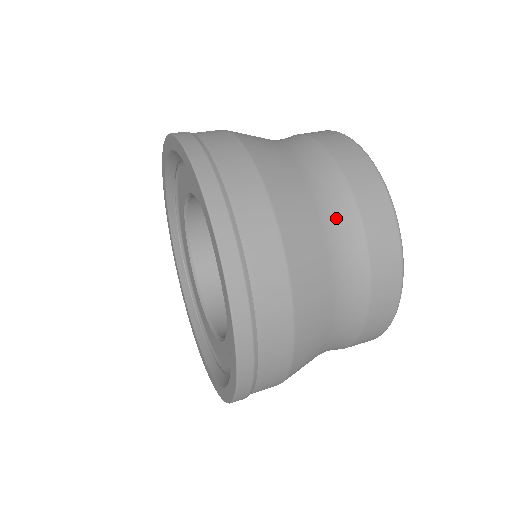
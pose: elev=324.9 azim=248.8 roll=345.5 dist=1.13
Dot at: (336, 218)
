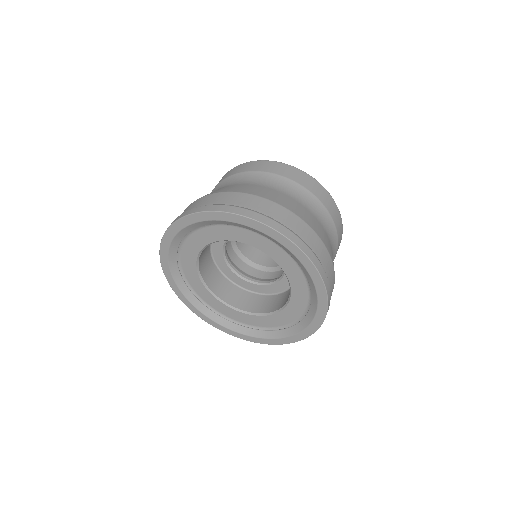
Dot at: (332, 238)
